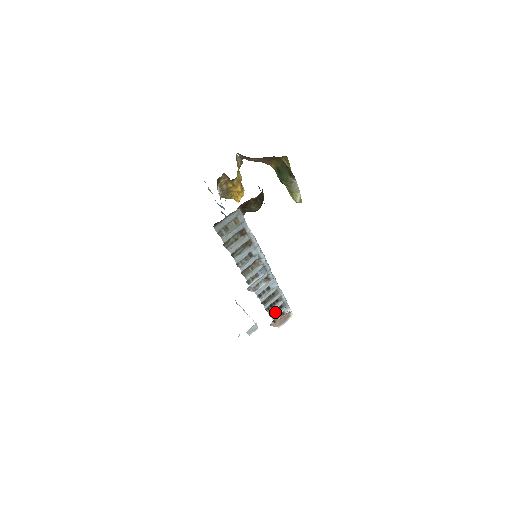
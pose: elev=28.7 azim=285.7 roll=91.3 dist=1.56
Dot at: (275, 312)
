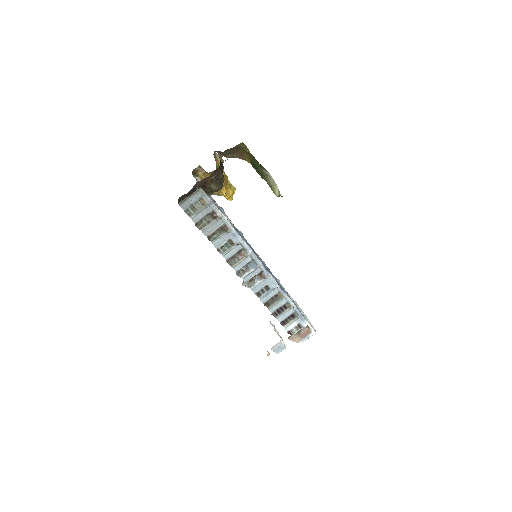
Dot at: (287, 321)
